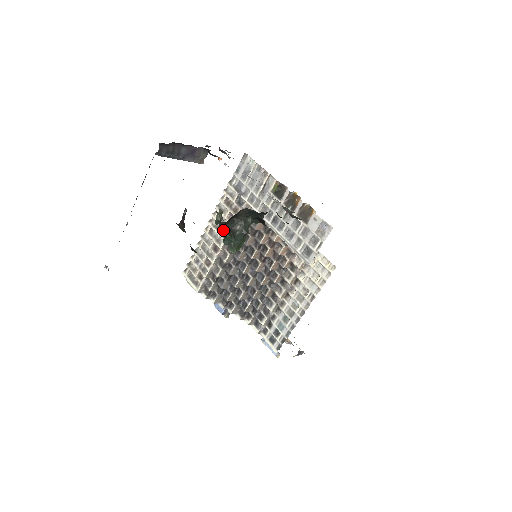
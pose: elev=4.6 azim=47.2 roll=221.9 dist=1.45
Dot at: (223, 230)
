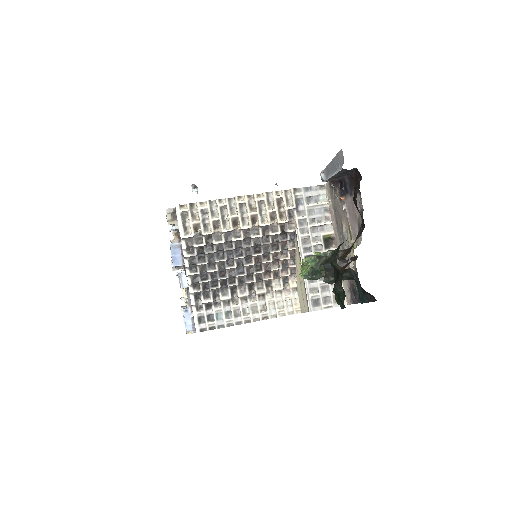
Dot at: (327, 268)
